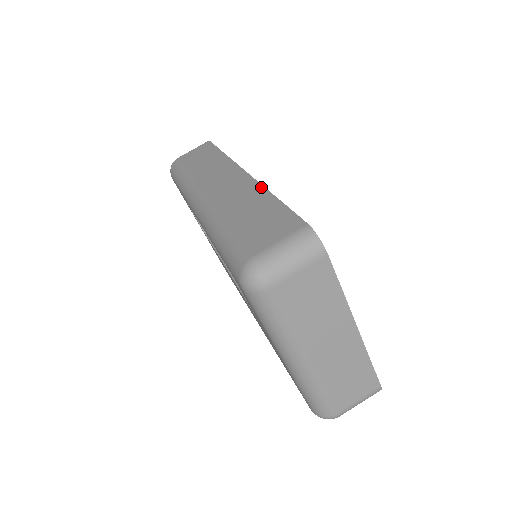
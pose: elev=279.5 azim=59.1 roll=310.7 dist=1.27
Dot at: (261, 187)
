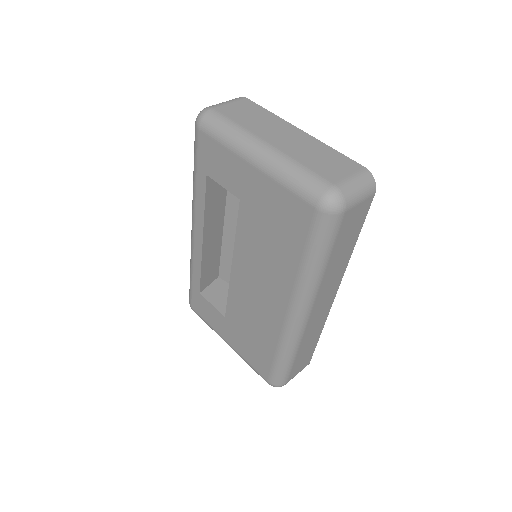
Dot at: occluded
